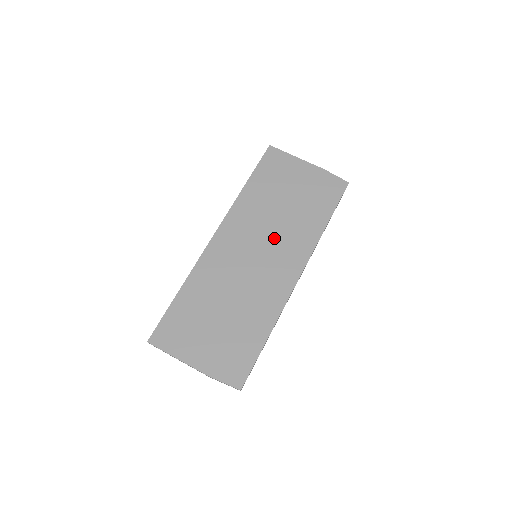
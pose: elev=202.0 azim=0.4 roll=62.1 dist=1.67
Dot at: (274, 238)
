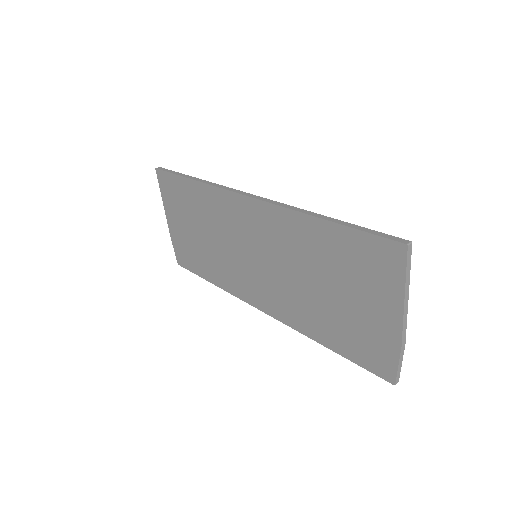
Dot at: (278, 277)
